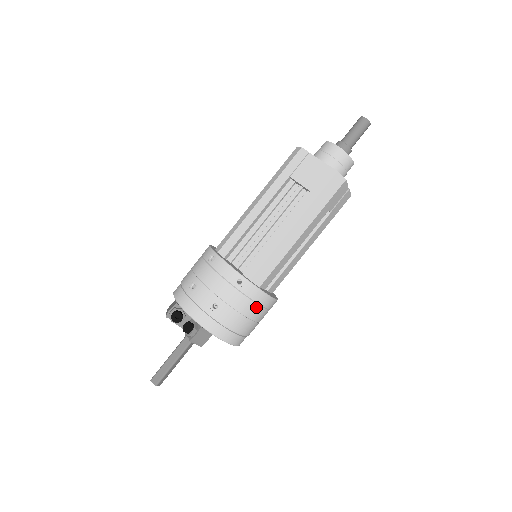
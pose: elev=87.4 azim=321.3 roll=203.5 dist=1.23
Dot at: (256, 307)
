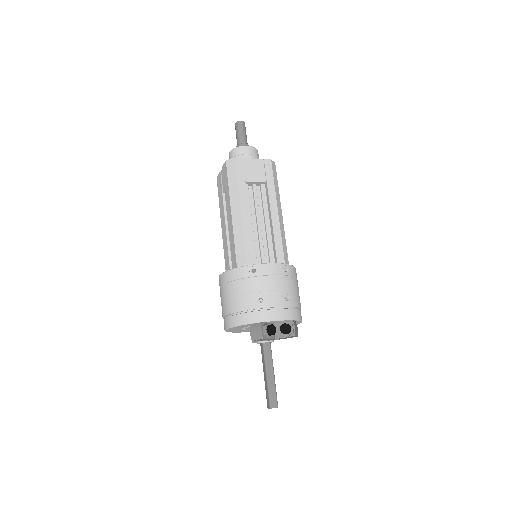
Dot at: (297, 282)
